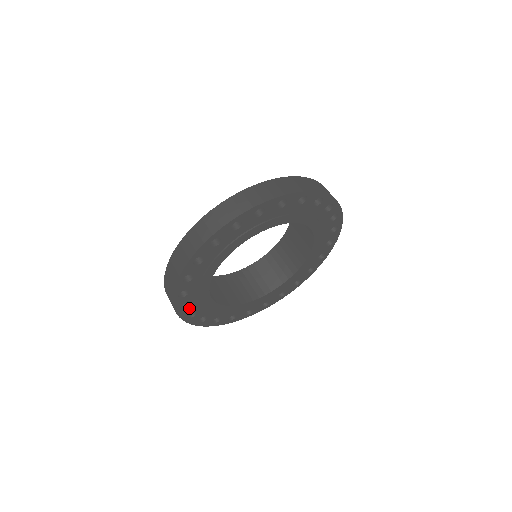
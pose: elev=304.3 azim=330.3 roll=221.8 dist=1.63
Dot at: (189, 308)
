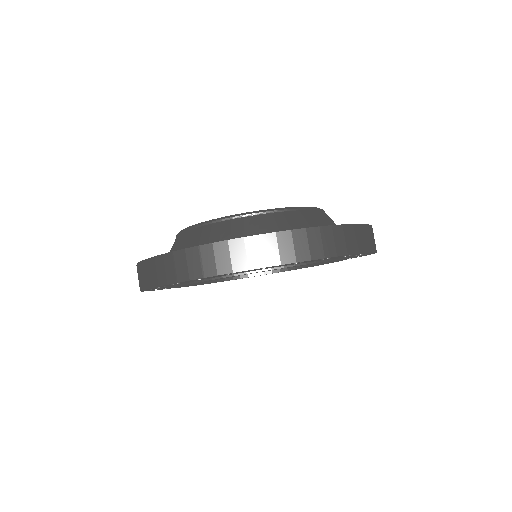
Dot at: (157, 288)
